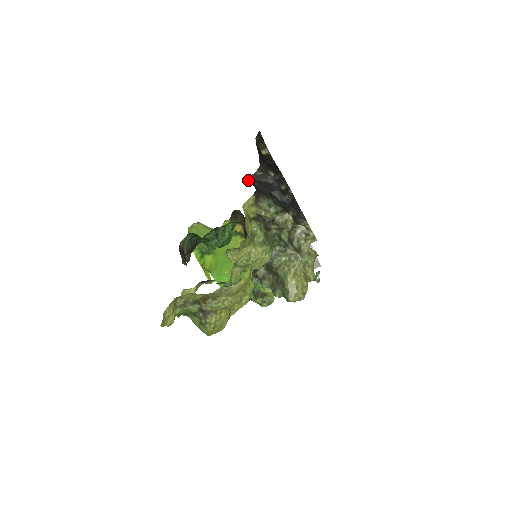
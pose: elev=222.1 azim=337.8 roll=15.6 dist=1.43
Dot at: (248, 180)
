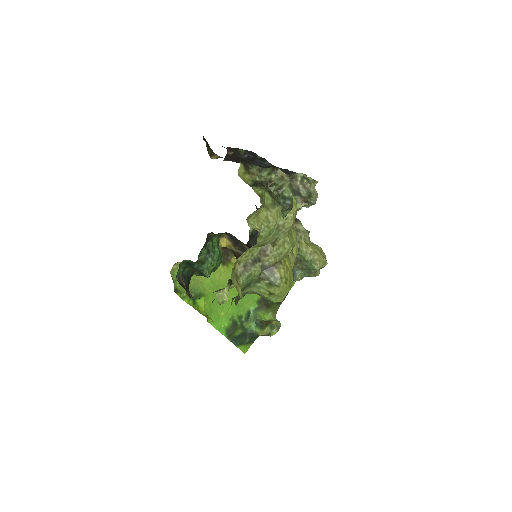
Dot at: occluded
